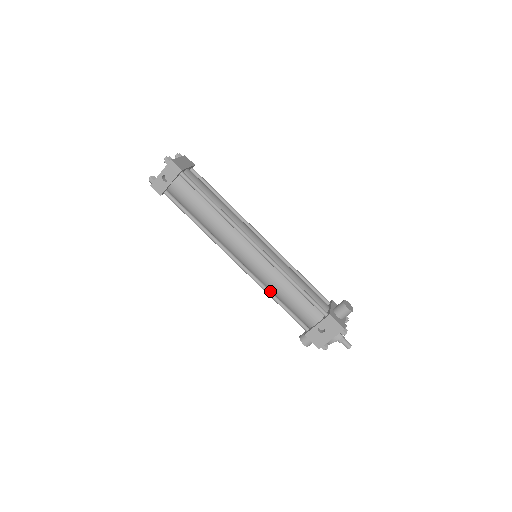
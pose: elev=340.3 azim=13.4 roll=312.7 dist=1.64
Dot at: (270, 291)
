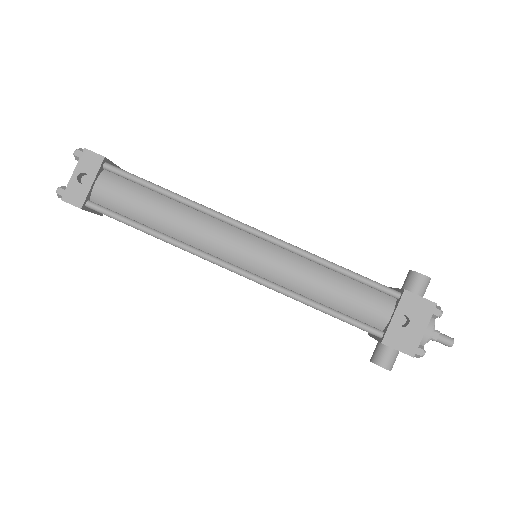
Dot at: (299, 294)
